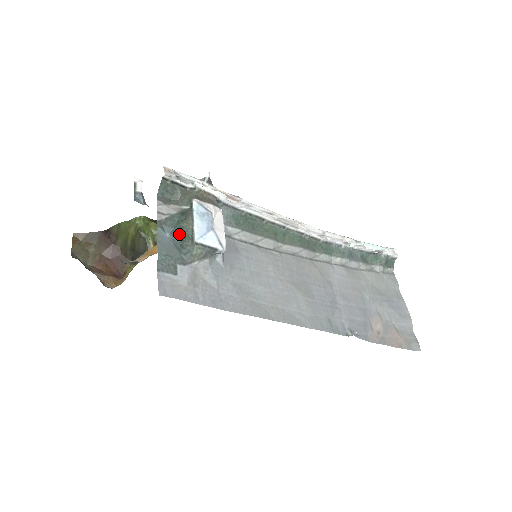
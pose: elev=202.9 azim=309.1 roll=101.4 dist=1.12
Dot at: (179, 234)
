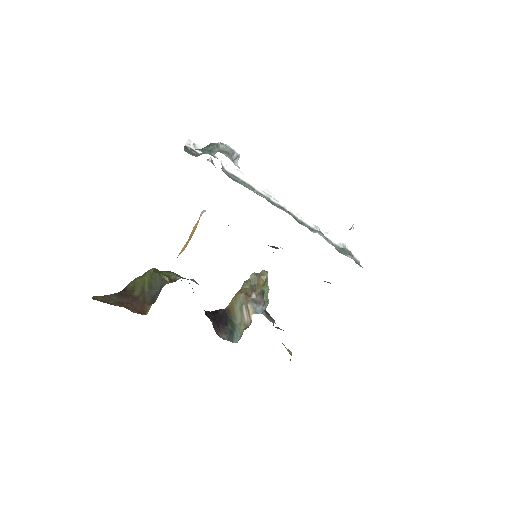
Dot at: (207, 150)
